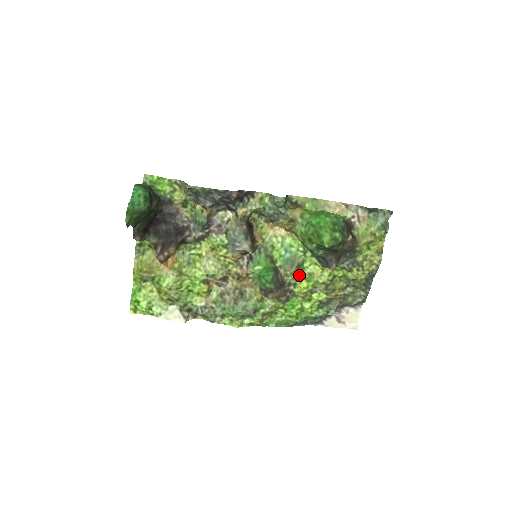
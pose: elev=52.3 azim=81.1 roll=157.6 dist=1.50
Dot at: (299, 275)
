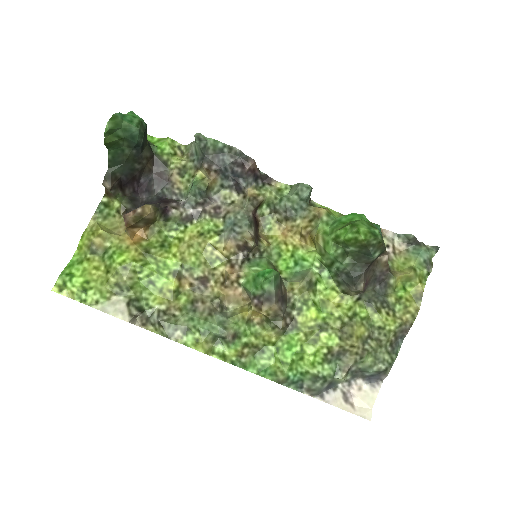
Dot at: (308, 297)
